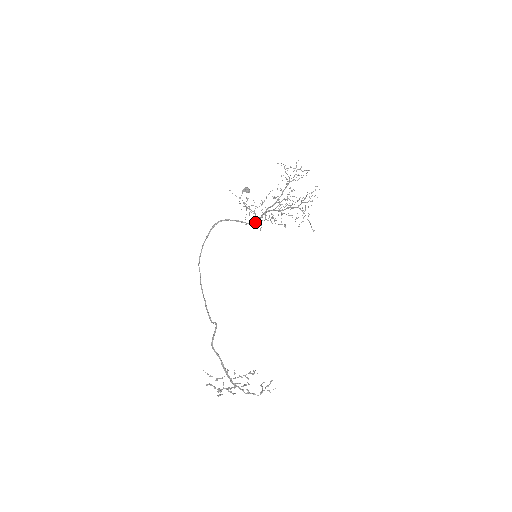
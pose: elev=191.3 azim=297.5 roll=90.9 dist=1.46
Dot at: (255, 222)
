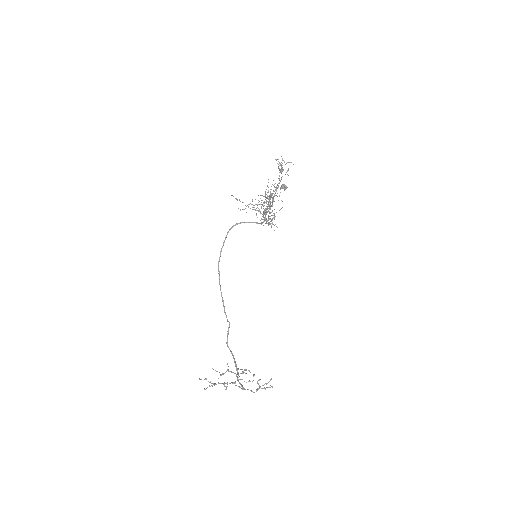
Dot at: (264, 221)
